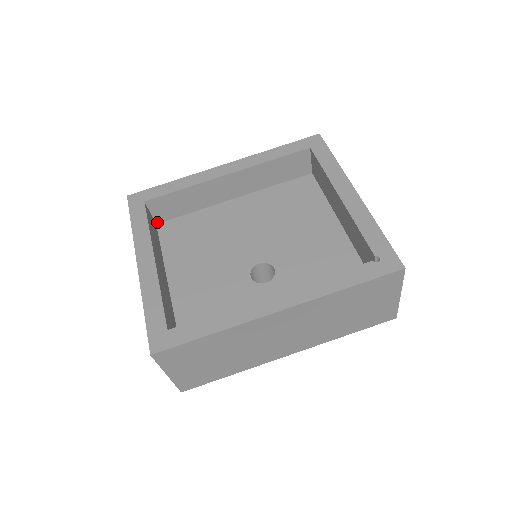
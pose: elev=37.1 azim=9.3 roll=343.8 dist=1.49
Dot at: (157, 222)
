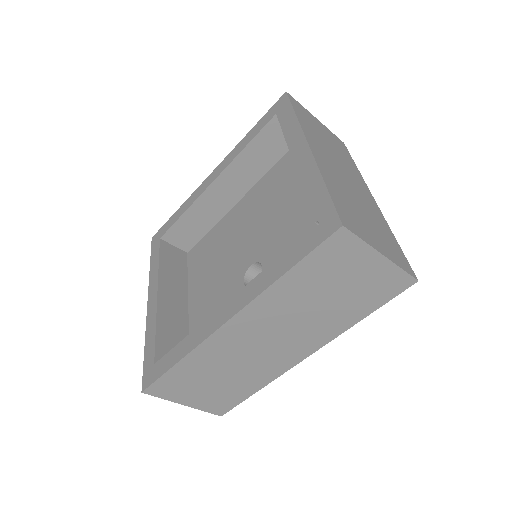
Dot at: (187, 251)
